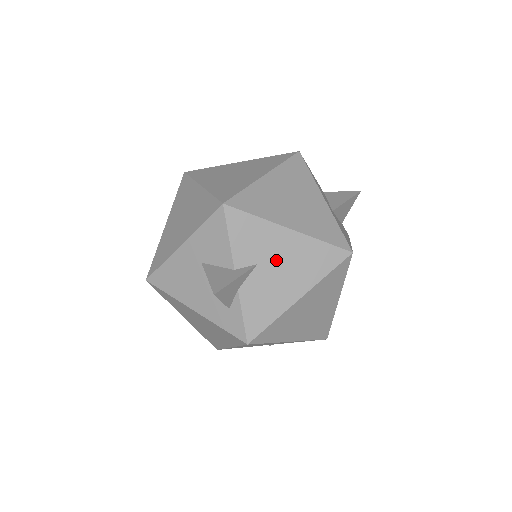
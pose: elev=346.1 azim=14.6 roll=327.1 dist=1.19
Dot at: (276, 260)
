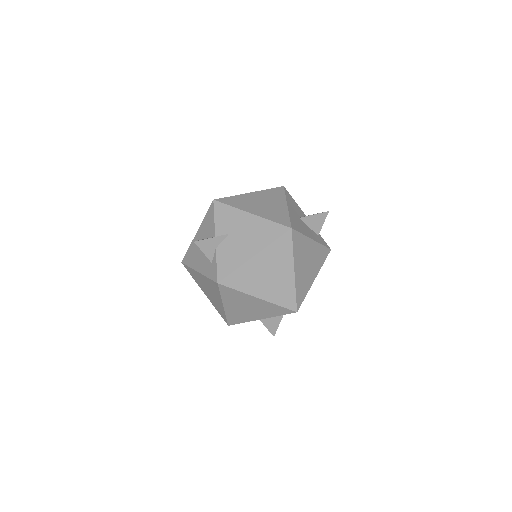
Dot at: (241, 232)
